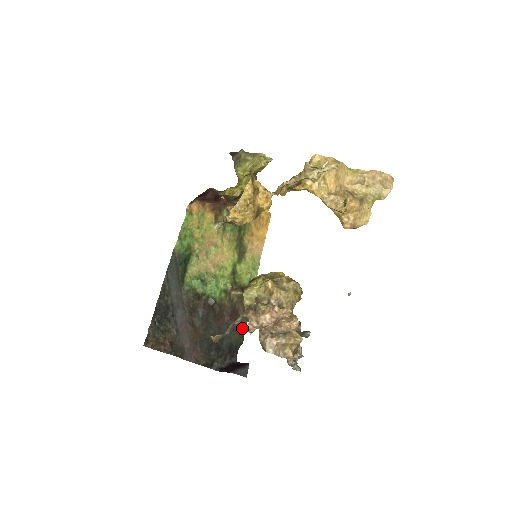
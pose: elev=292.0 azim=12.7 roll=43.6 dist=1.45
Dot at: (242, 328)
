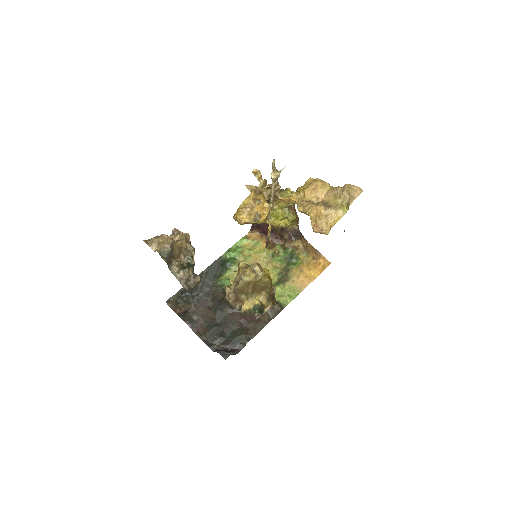
Dot at: (253, 332)
